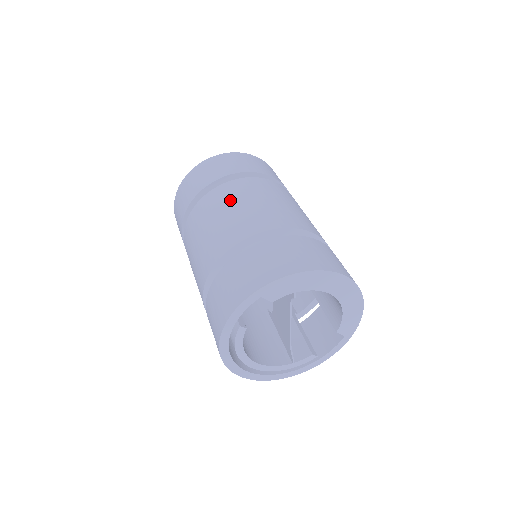
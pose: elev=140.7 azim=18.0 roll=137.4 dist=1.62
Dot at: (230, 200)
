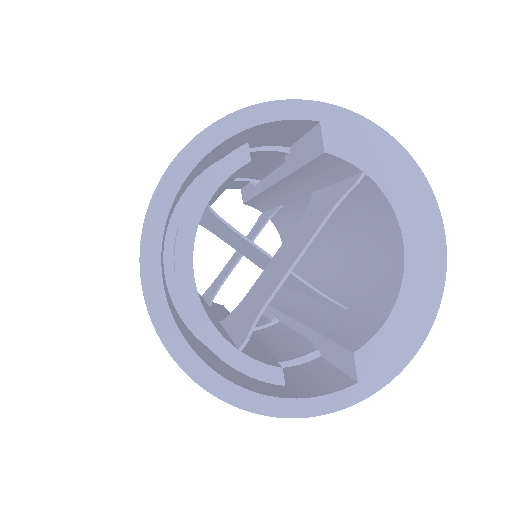
Dot at: occluded
